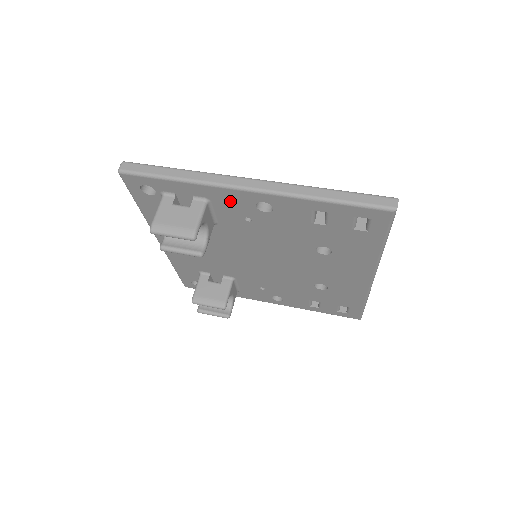
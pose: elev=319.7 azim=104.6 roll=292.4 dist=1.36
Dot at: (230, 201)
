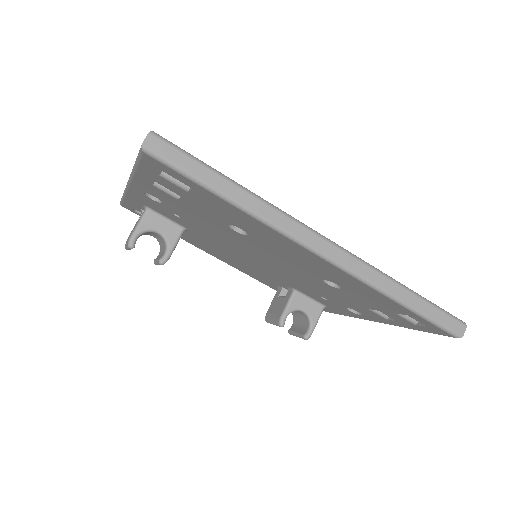
Dot at: (147, 202)
